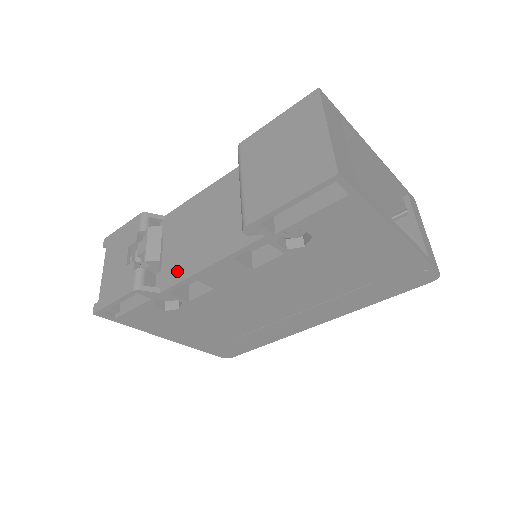
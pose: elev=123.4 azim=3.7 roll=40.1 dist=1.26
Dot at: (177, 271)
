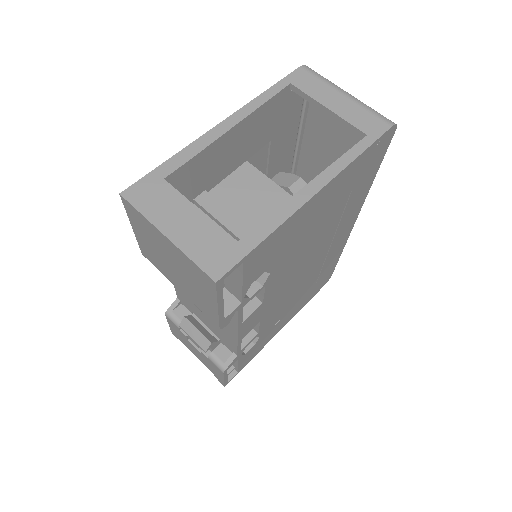
Dot at: (227, 340)
